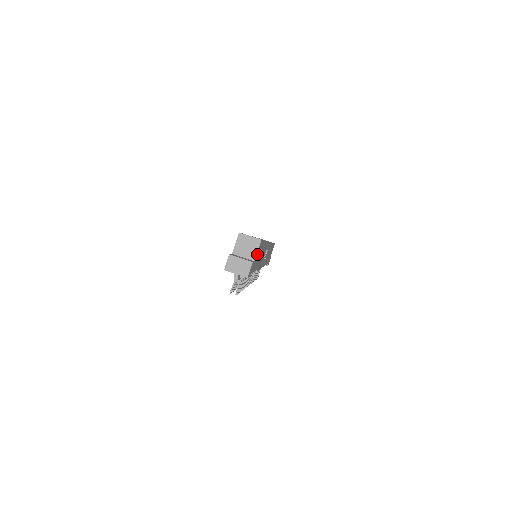
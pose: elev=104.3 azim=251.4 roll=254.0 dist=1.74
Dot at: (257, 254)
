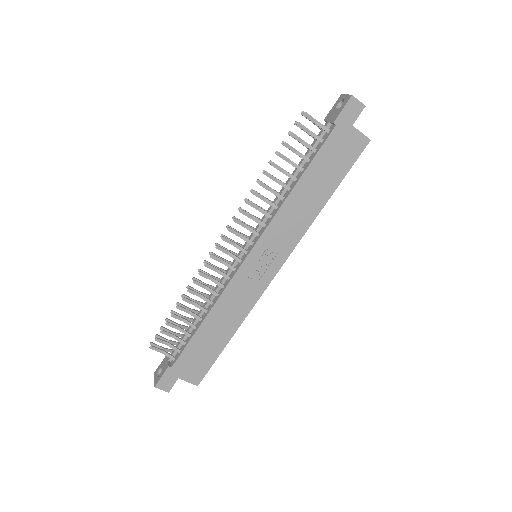
Dot at: (353, 138)
